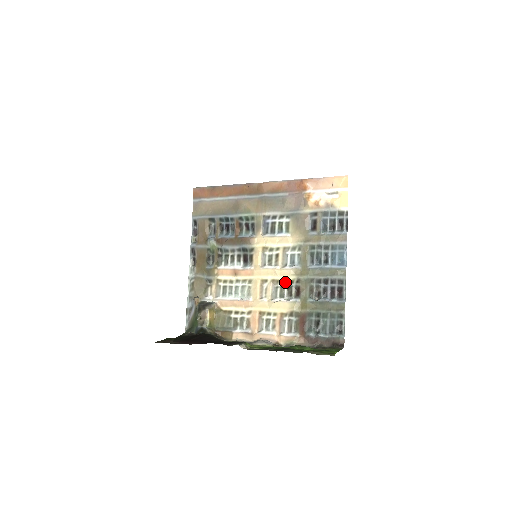
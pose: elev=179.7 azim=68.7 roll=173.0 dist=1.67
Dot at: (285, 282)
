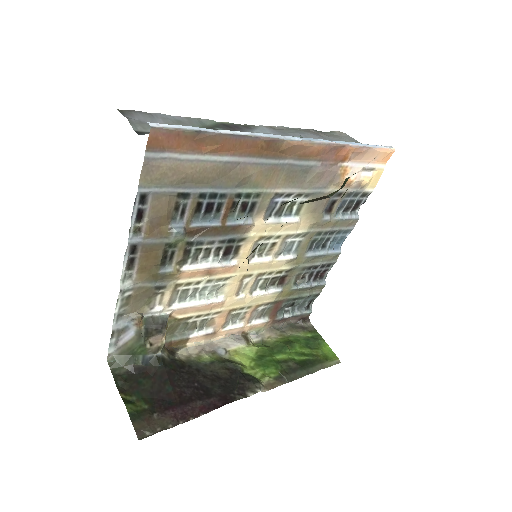
Dot at: (272, 273)
